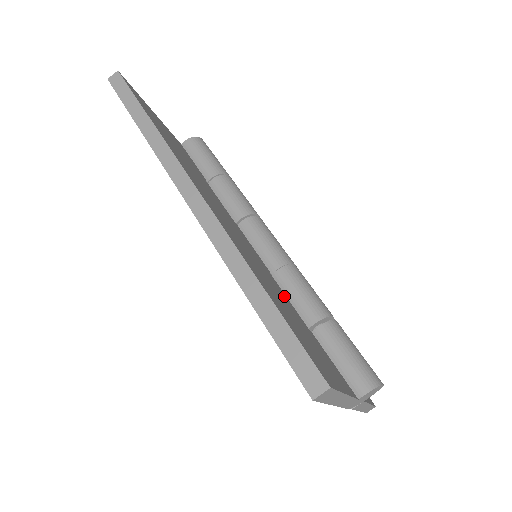
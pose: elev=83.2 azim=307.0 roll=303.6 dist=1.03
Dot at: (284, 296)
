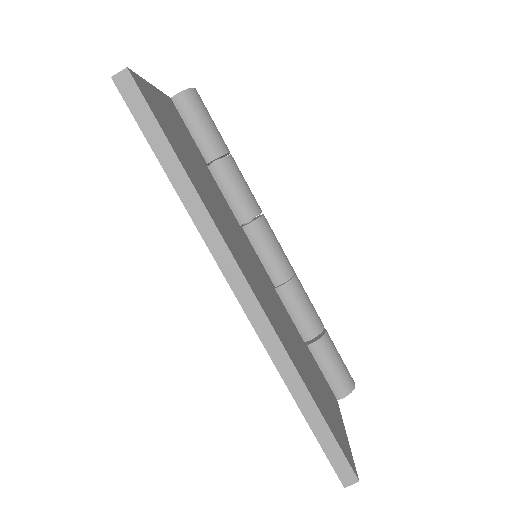
Dot at: (292, 326)
